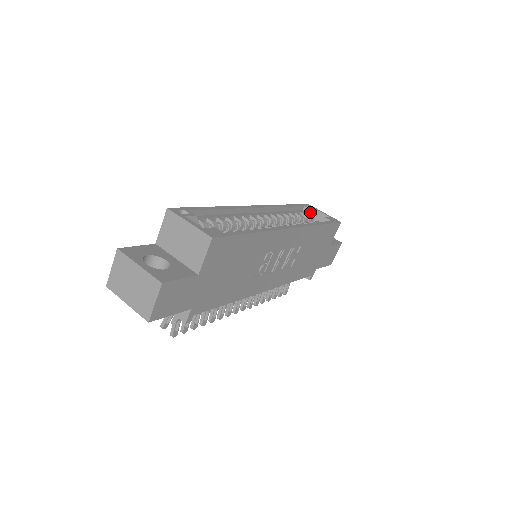
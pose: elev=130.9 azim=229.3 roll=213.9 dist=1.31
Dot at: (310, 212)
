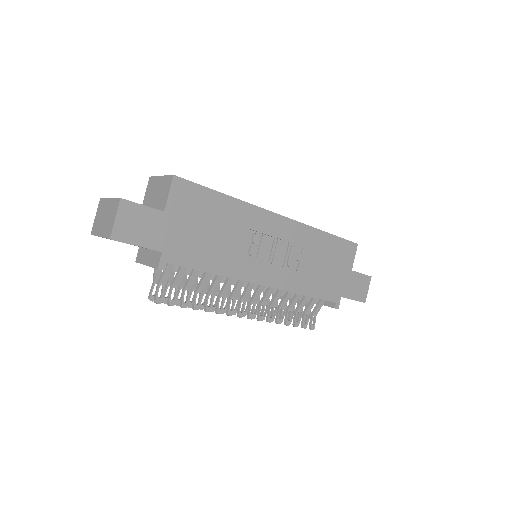
Dot at: occluded
